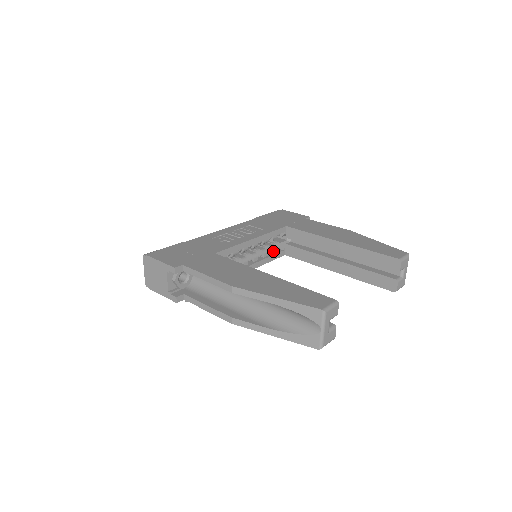
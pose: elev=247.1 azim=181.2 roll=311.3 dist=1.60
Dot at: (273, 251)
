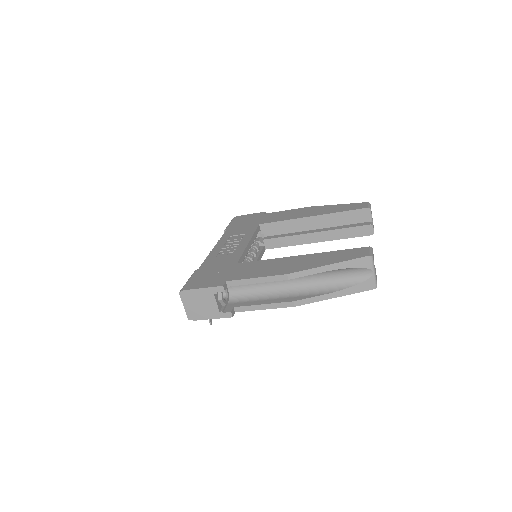
Dot at: (258, 249)
